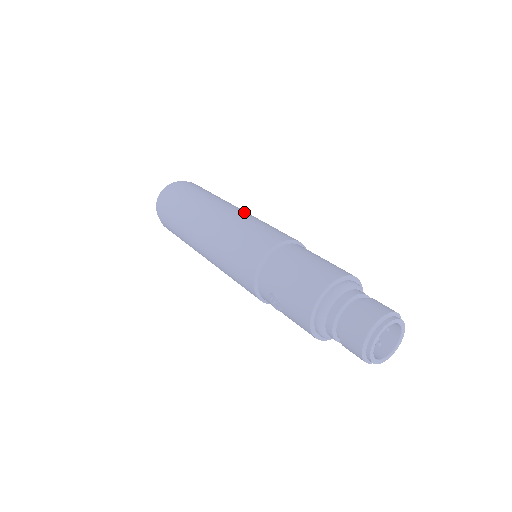
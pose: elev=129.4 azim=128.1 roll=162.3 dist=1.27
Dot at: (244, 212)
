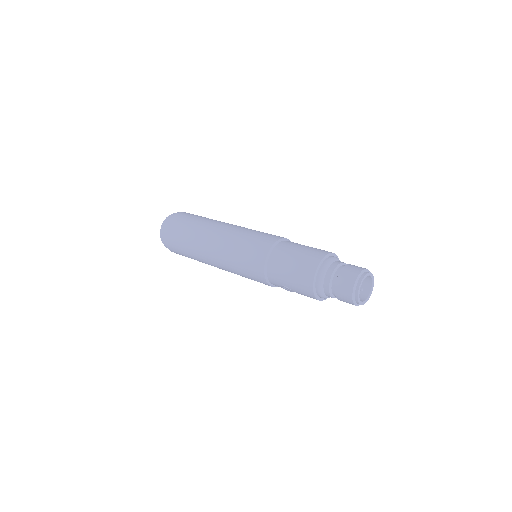
Dot at: (231, 229)
